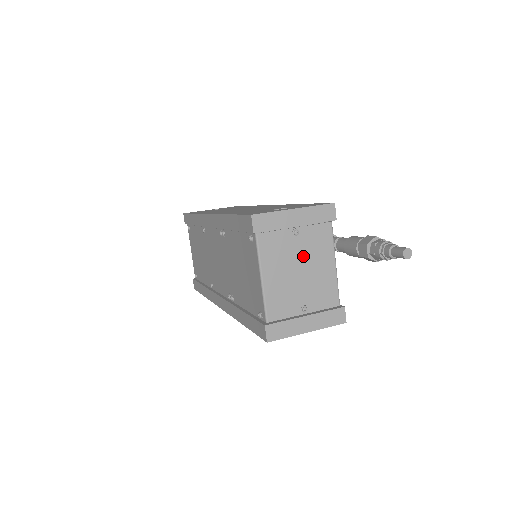
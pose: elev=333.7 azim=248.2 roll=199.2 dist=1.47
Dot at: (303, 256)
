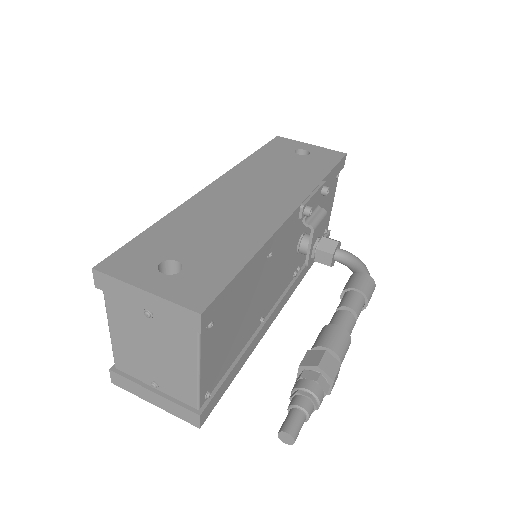
Dot at: (157, 340)
